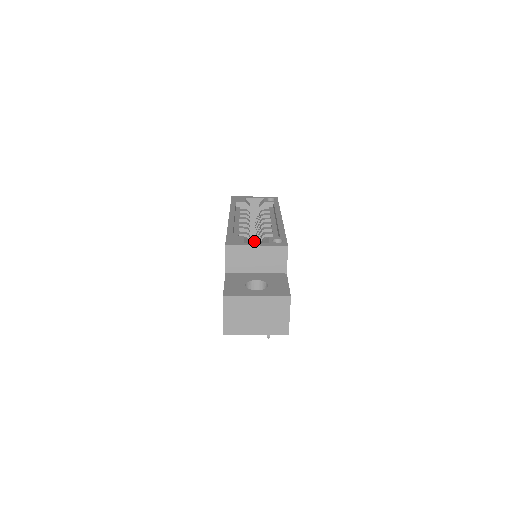
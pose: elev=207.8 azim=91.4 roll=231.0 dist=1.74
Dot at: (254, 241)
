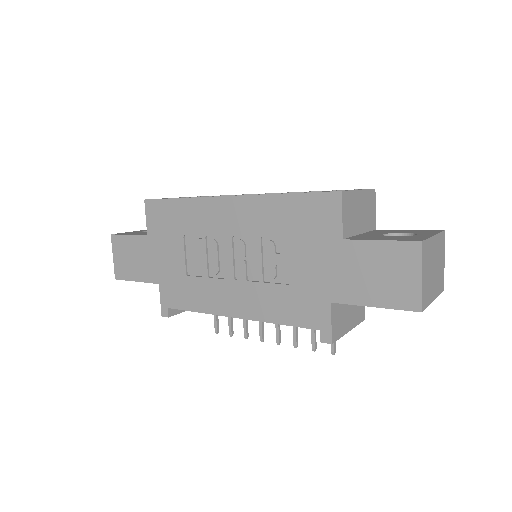
Dot at: occluded
